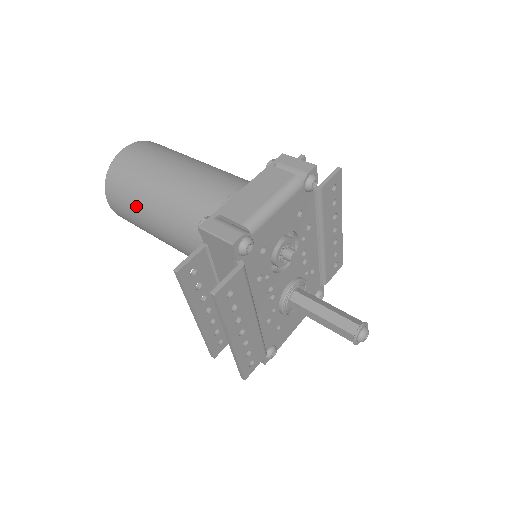
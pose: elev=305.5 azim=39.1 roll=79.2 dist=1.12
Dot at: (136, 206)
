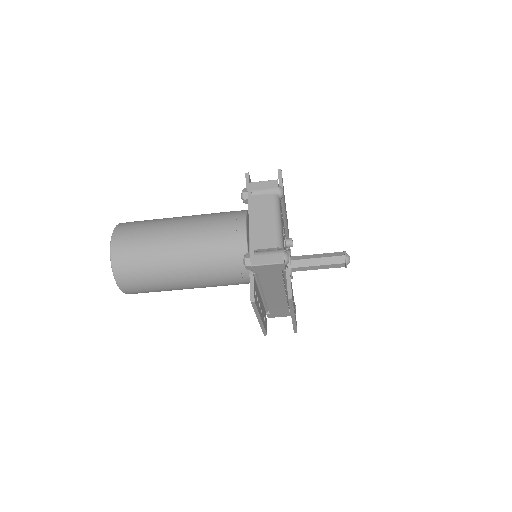
Dot at: (159, 279)
